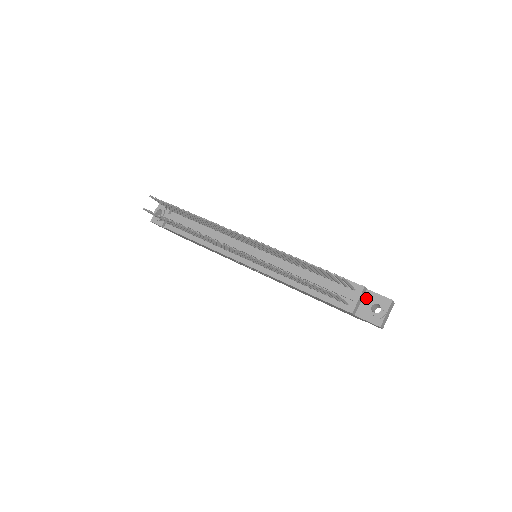
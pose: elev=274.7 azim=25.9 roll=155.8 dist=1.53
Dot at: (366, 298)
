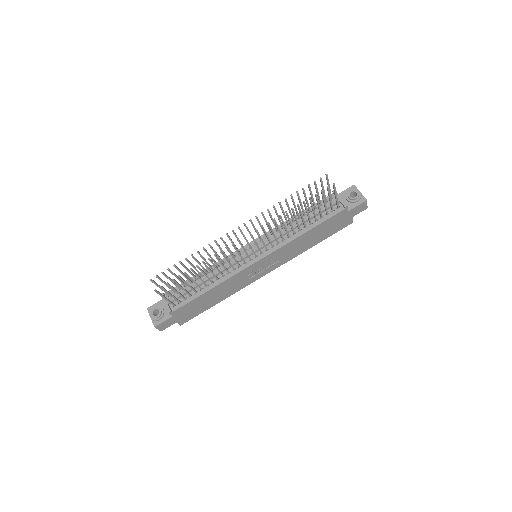
Dot at: occluded
